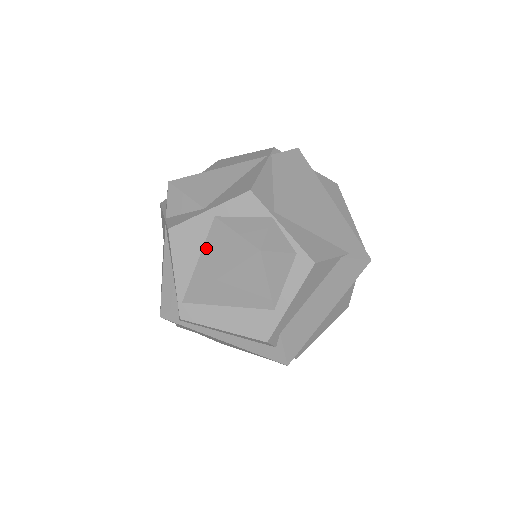
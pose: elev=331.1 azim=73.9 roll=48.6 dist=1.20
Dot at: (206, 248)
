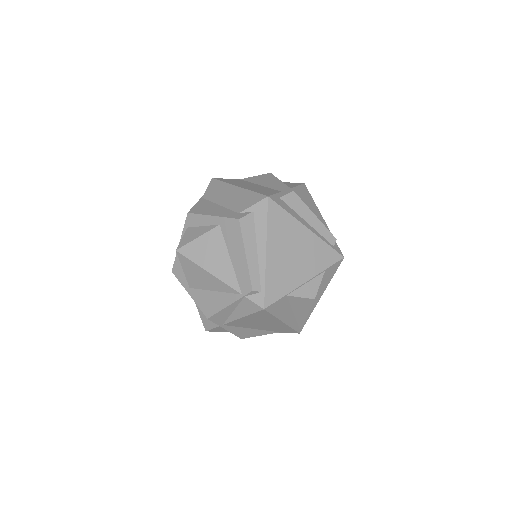
Dot at: occluded
